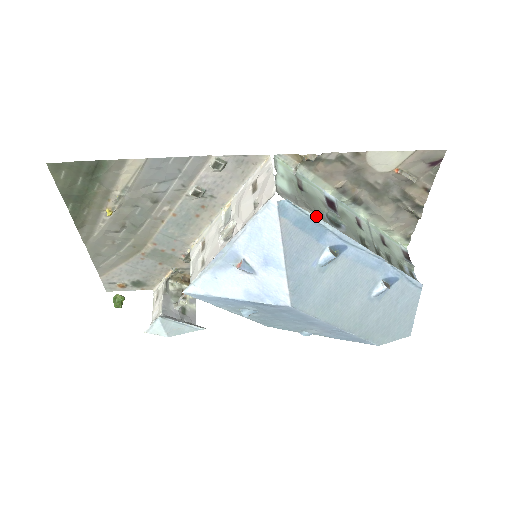
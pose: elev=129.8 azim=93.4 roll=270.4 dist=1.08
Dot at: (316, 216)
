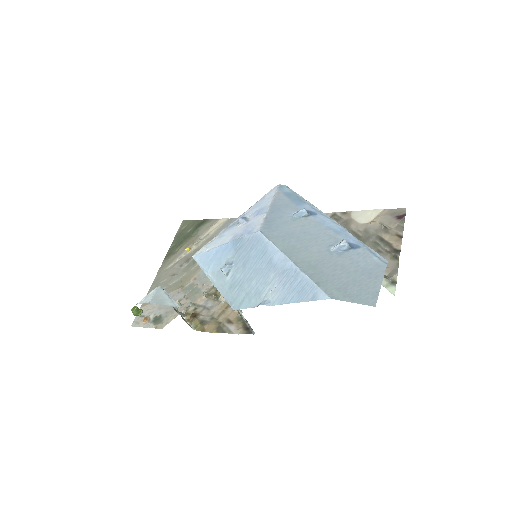
Dot at: occluded
